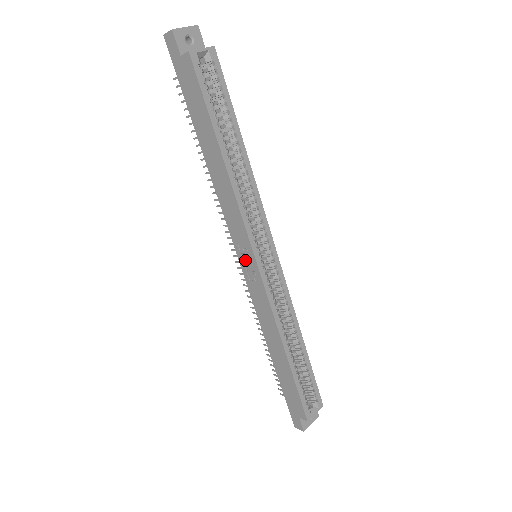
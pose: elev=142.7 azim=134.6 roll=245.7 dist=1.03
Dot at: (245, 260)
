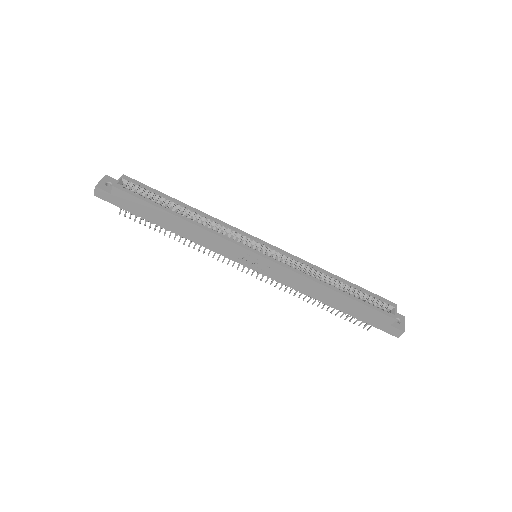
Dot at: (252, 263)
